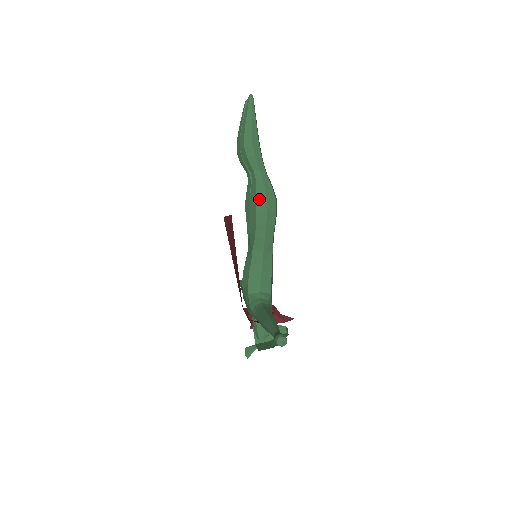
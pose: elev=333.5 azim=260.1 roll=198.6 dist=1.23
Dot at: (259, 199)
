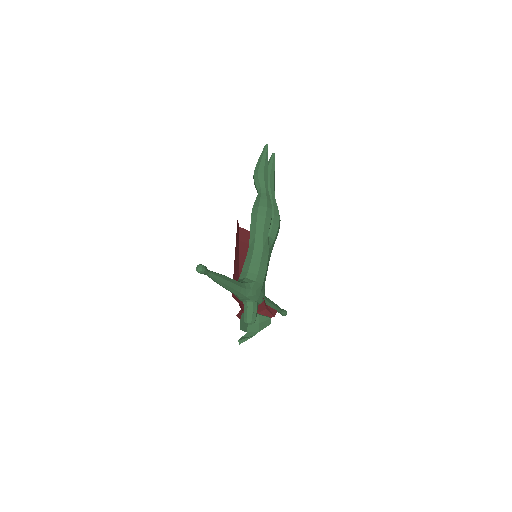
Dot at: (254, 207)
